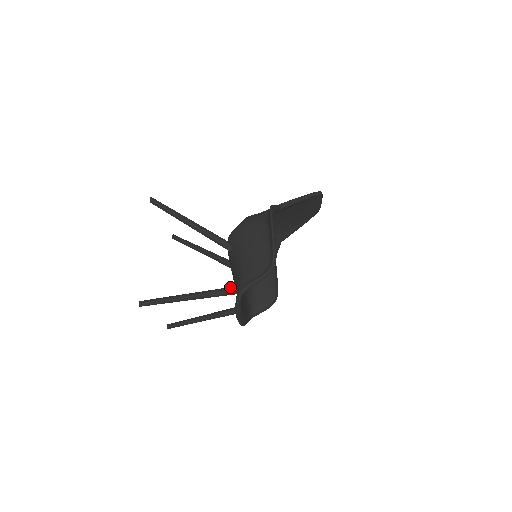
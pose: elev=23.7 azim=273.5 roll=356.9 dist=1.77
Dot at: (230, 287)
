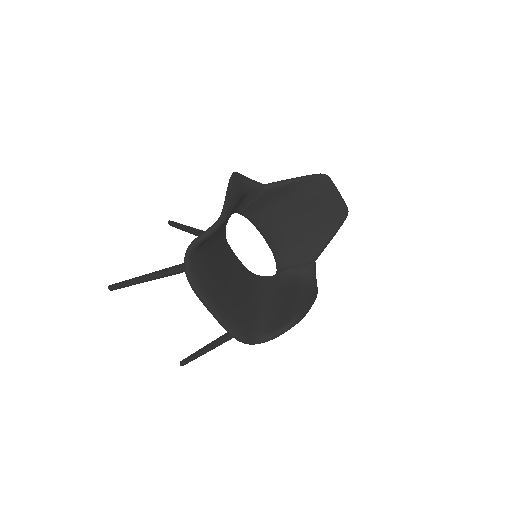
Dot at: occluded
